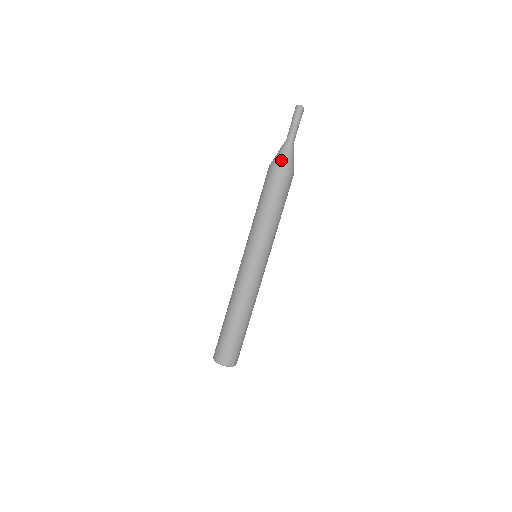
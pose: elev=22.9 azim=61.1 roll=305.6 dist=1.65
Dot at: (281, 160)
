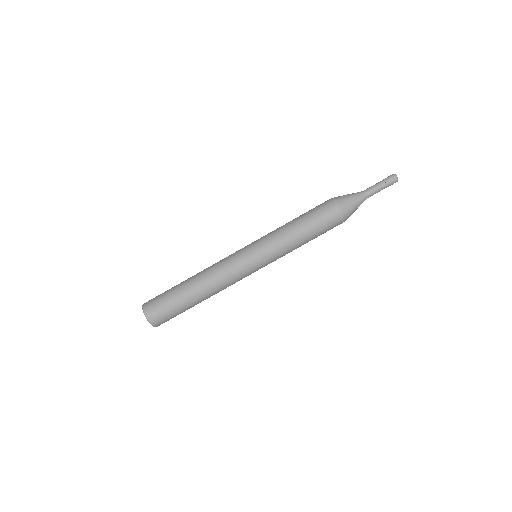
Dot at: (345, 199)
